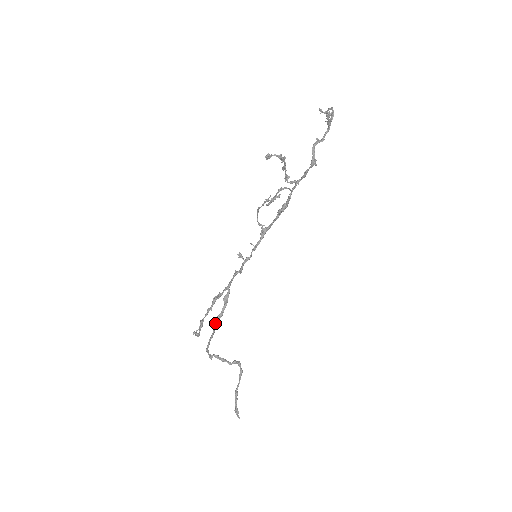
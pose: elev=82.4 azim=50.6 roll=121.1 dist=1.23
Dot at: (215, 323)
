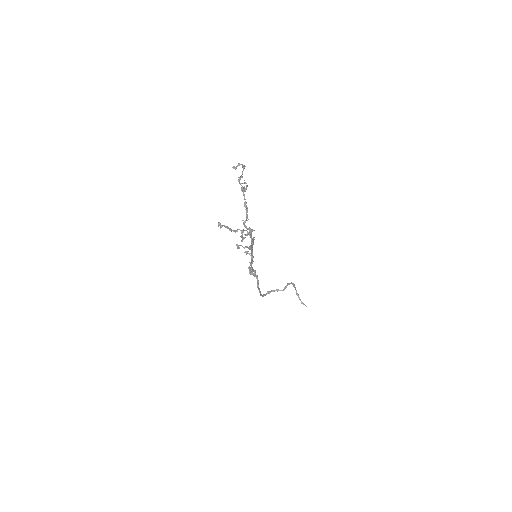
Dot at: occluded
